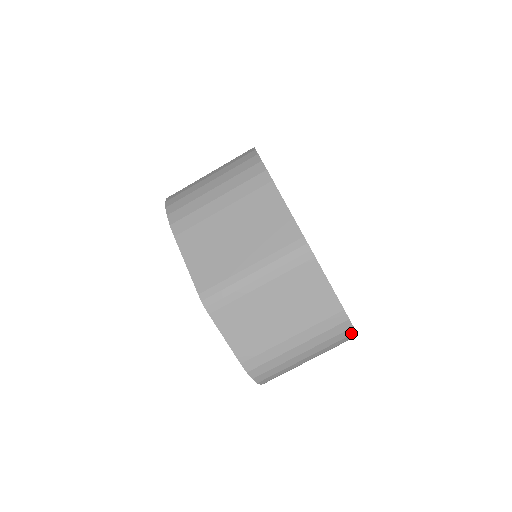
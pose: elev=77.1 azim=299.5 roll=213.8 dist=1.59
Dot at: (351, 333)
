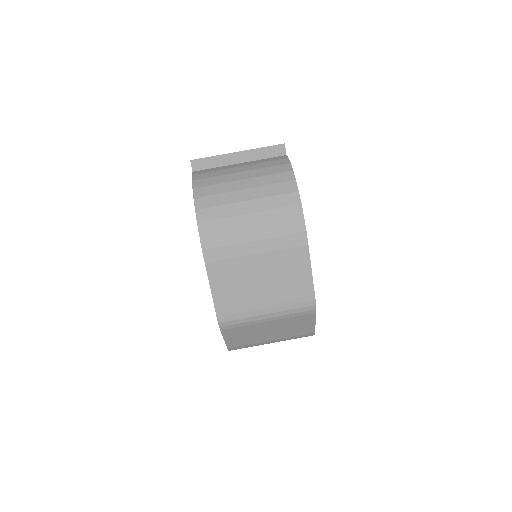
Dot at: occluded
